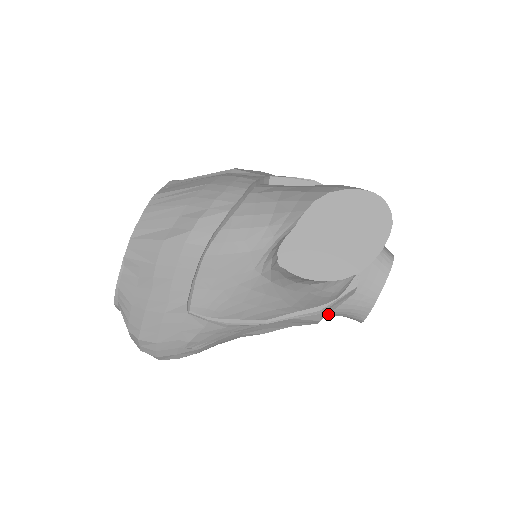
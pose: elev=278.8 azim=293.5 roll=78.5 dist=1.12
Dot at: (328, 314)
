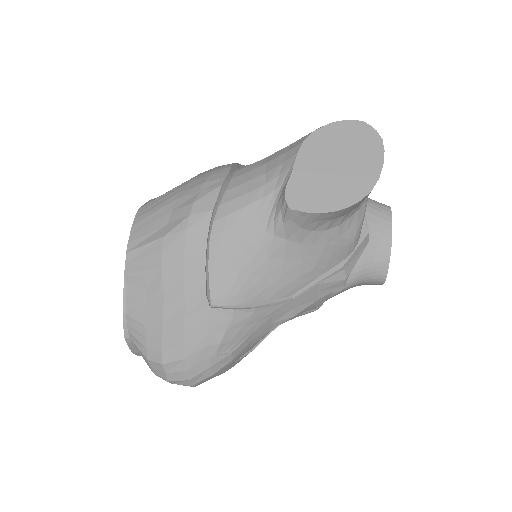
Dot at: (349, 282)
